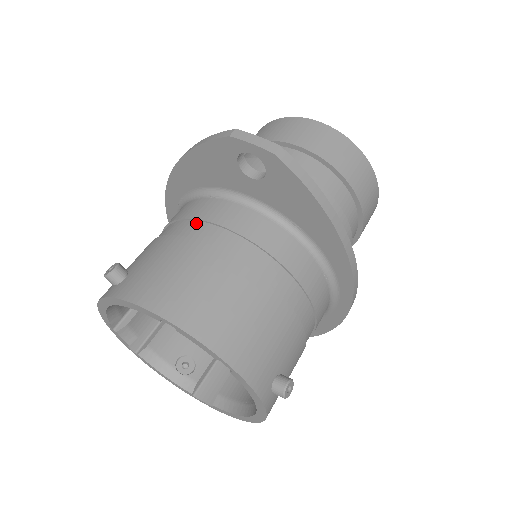
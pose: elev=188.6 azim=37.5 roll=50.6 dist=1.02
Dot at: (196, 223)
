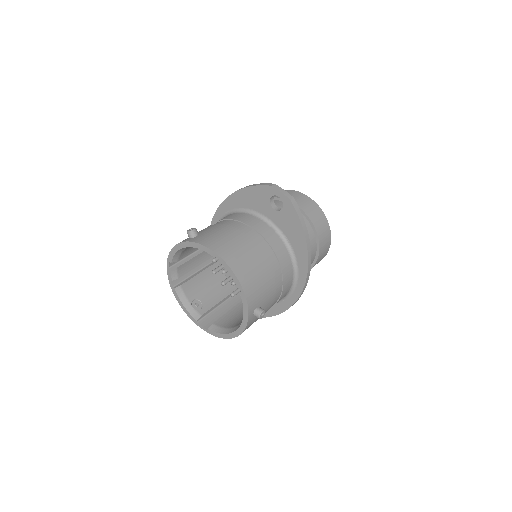
Dot at: (238, 223)
